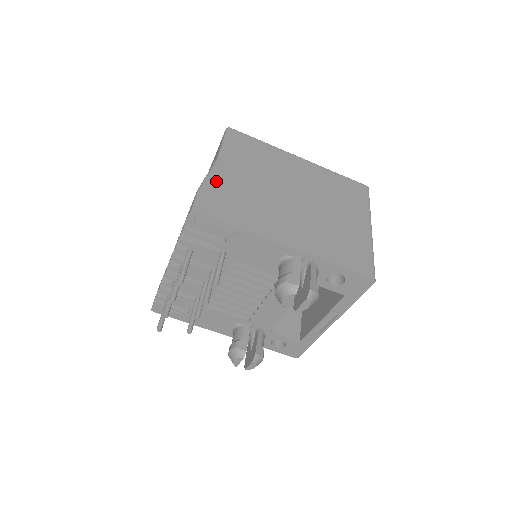
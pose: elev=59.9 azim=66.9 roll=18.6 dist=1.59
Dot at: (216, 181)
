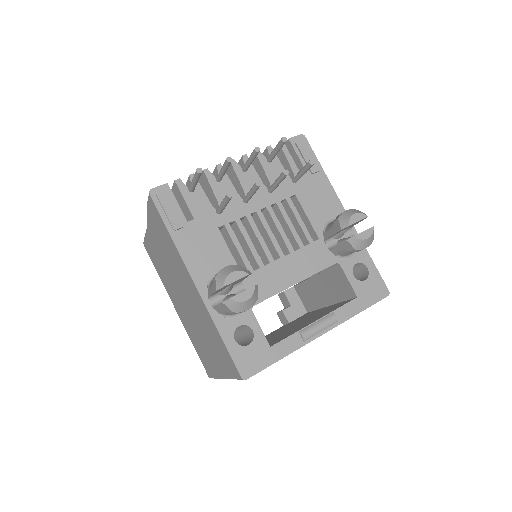
Dot at: occluded
